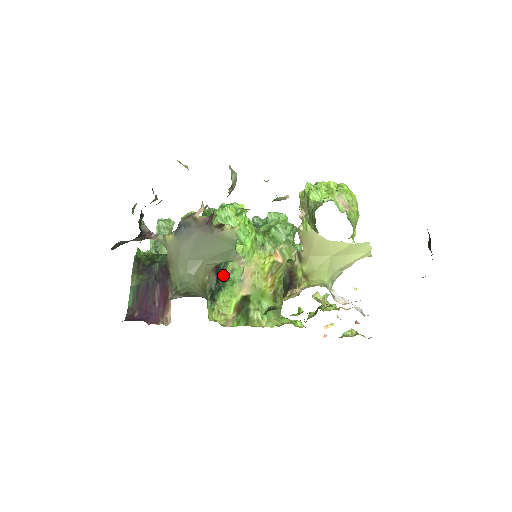
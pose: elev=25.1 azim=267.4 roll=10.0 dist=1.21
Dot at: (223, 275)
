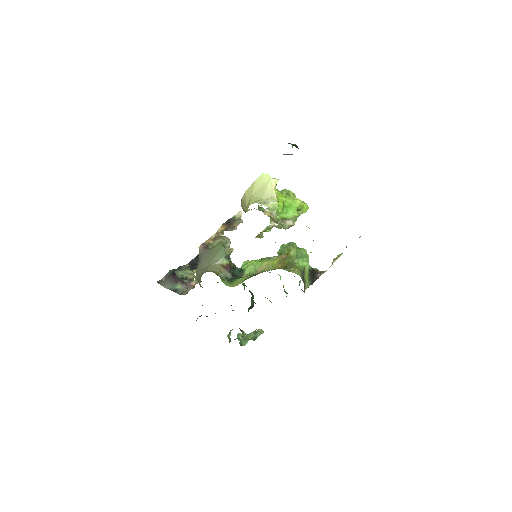
Dot at: occluded
